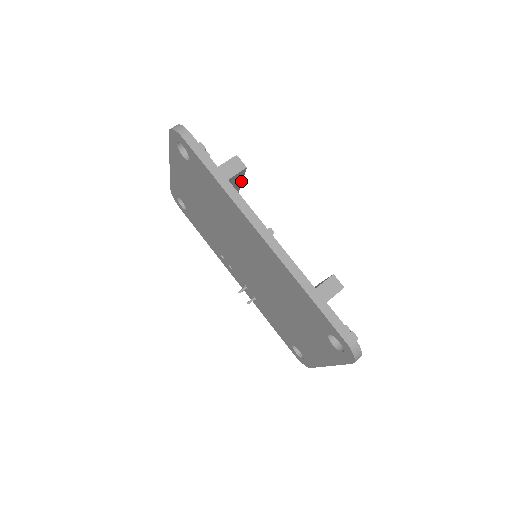
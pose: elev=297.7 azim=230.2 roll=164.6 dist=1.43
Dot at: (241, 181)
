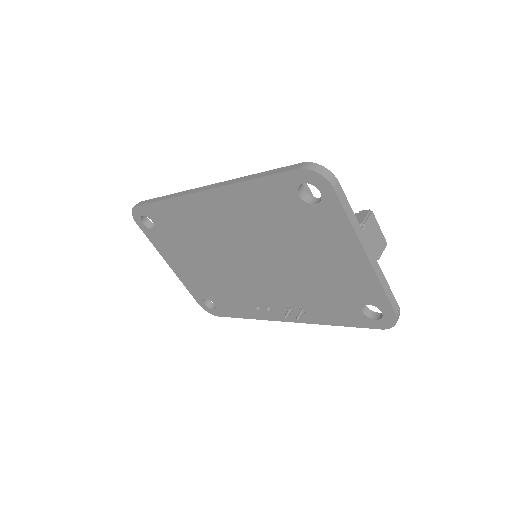
Dot at: occluded
